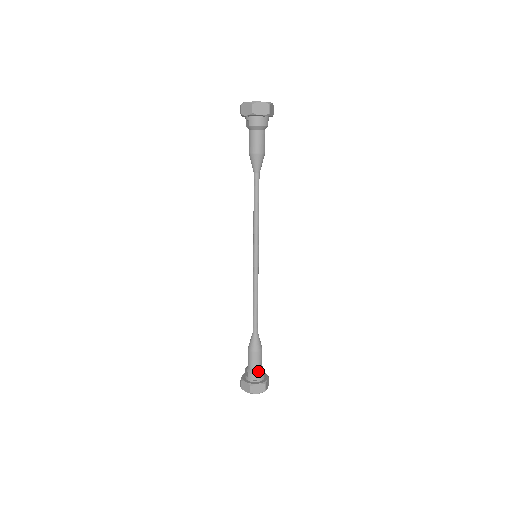
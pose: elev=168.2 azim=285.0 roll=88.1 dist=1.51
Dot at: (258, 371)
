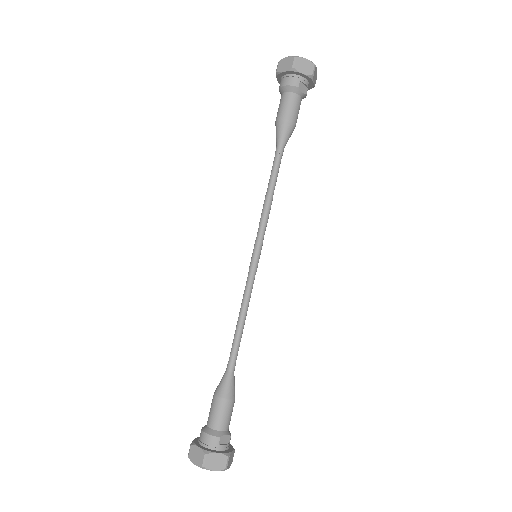
Dot at: (210, 429)
